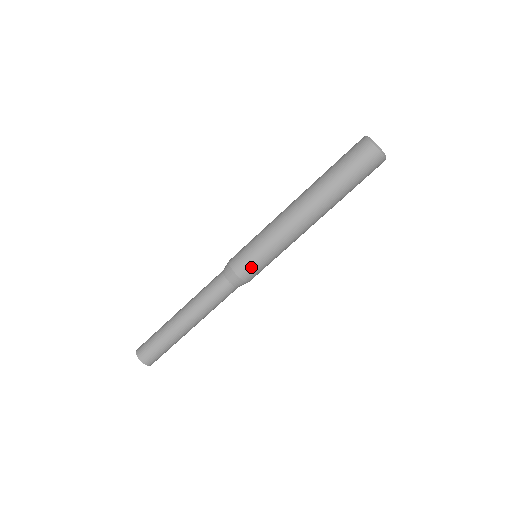
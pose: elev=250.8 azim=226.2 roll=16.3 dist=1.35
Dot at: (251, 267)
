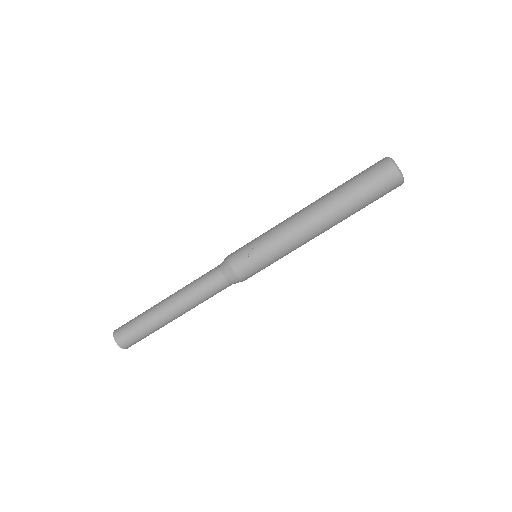
Dot at: (248, 263)
